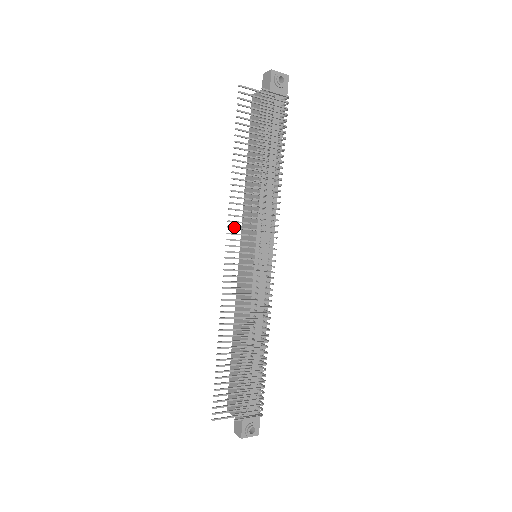
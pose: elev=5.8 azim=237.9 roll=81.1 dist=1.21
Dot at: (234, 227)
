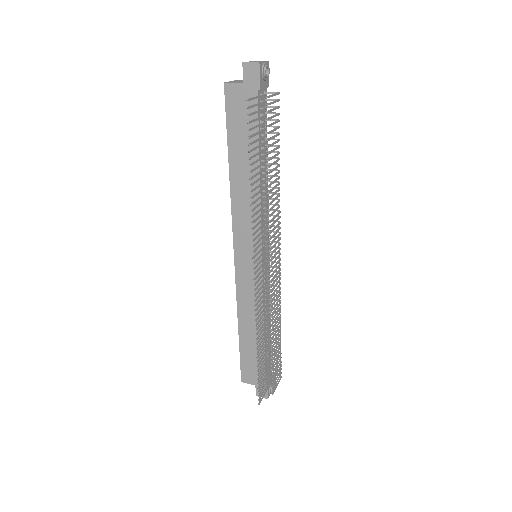
Dot at: (256, 249)
